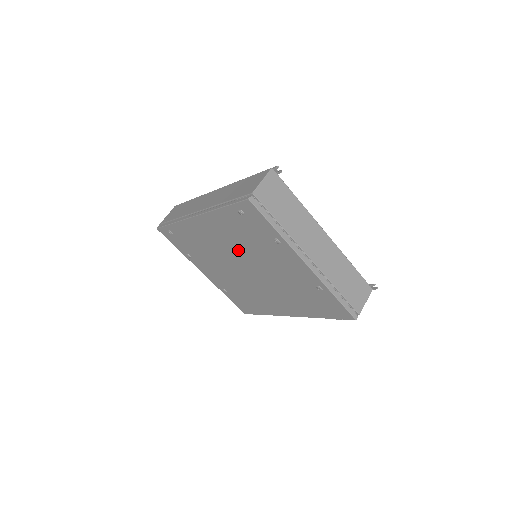
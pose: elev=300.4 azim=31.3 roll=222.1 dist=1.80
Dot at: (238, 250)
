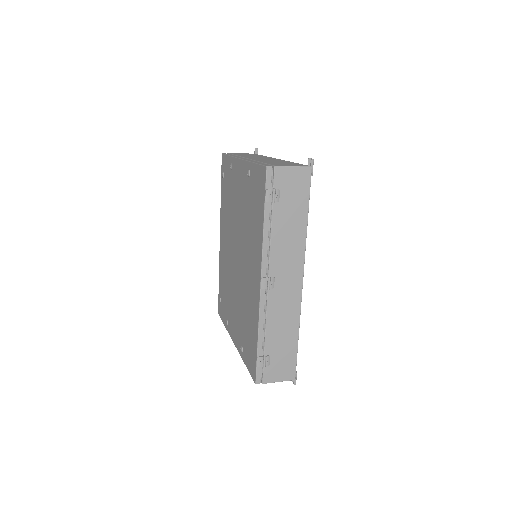
Dot at: (231, 232)
